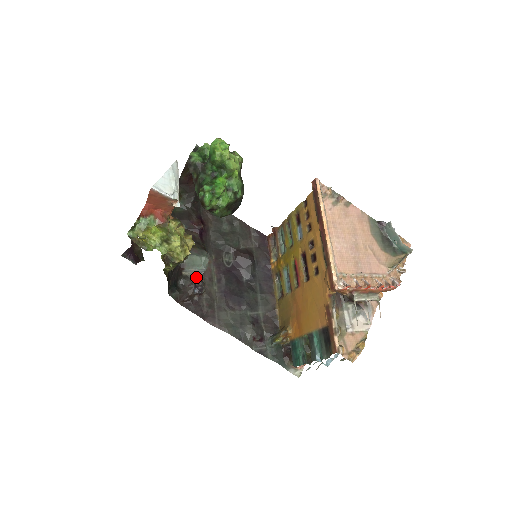
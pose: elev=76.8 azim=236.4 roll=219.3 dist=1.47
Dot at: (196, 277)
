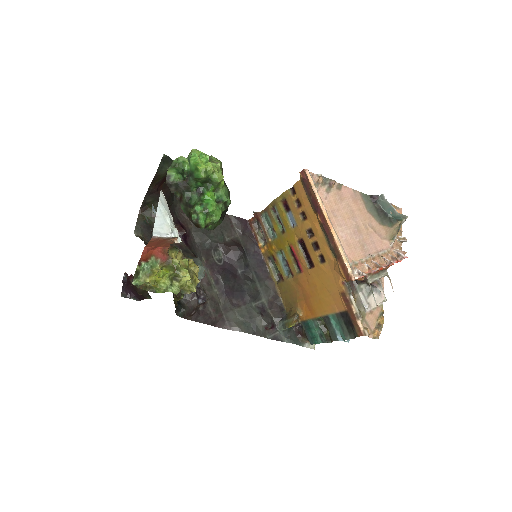
Dot at: occluded
